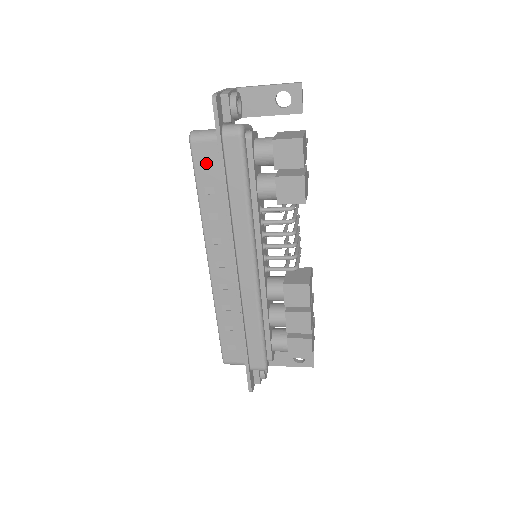
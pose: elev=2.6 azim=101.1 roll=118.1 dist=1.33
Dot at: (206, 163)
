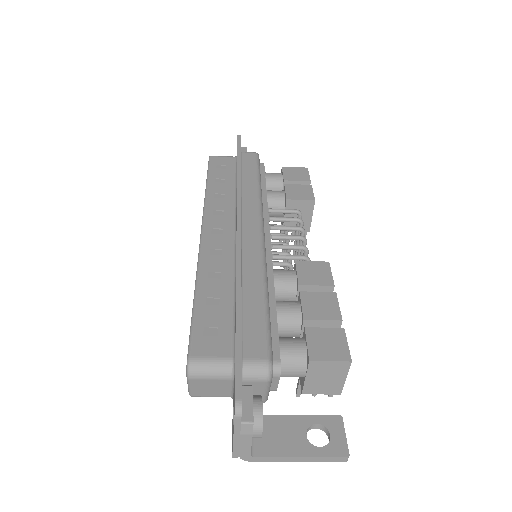
Dot at: (221, 167)
